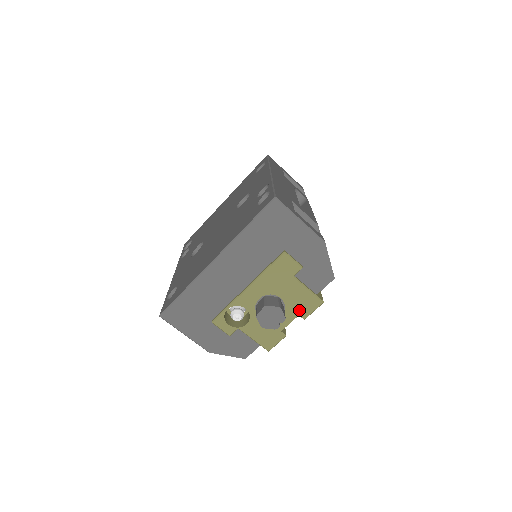
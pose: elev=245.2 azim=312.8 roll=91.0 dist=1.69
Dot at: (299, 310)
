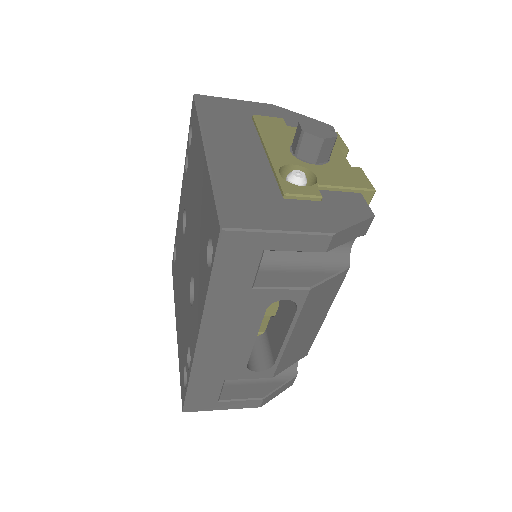
Dot at: occluded
